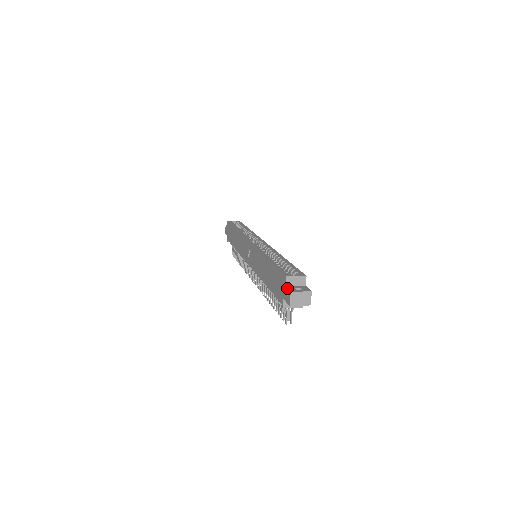
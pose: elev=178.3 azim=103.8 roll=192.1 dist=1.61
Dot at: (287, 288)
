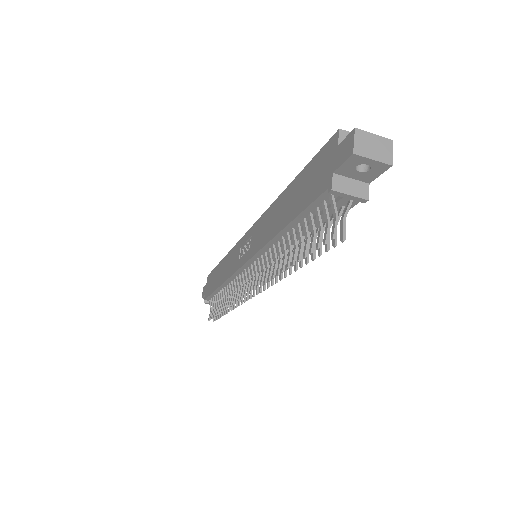
Dot at: occluded
